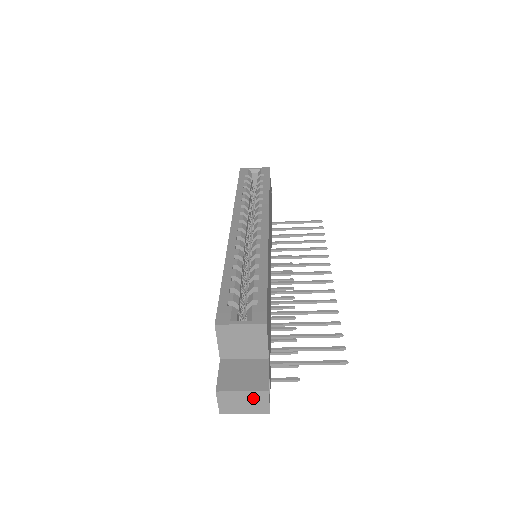
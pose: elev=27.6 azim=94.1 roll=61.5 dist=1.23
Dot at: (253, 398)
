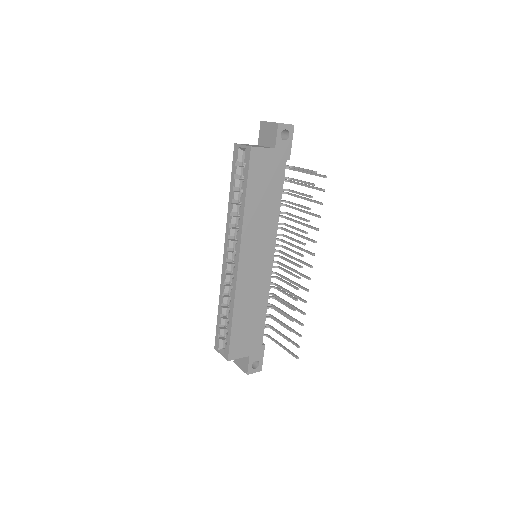
Dot at: occluded
